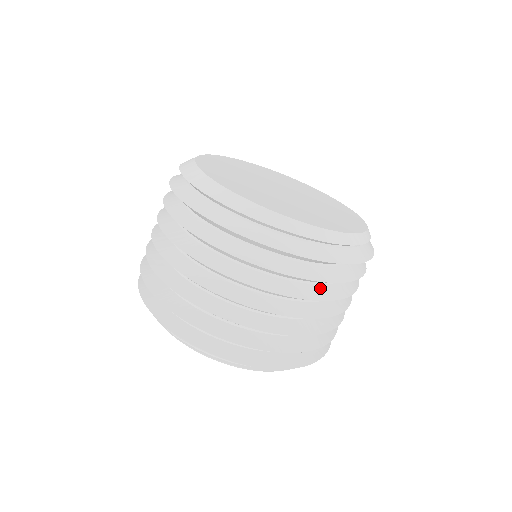
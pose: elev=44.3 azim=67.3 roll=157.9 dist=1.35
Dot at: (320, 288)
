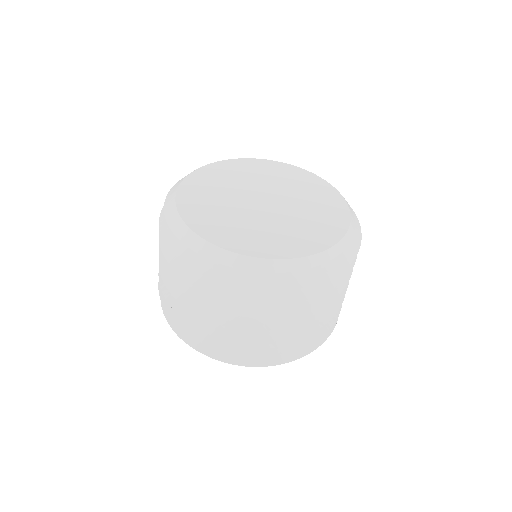
Dot at: (294, 303)
